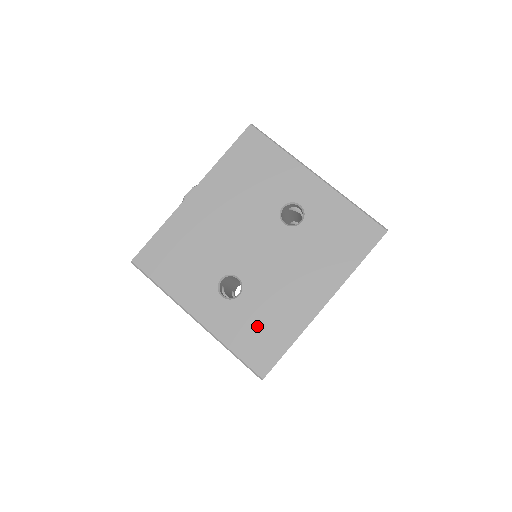
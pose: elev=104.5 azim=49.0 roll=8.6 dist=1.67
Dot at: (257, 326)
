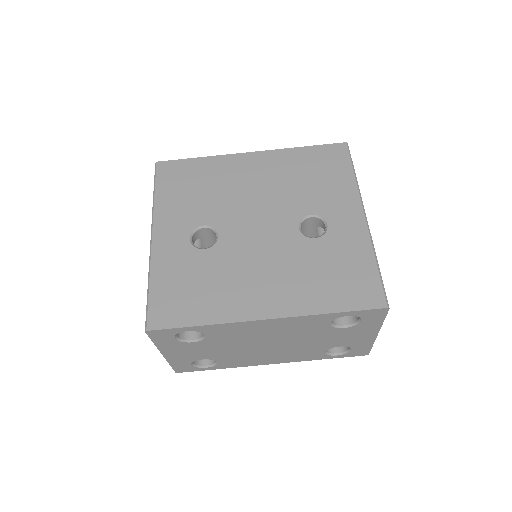
Dot at: (191, 284)
